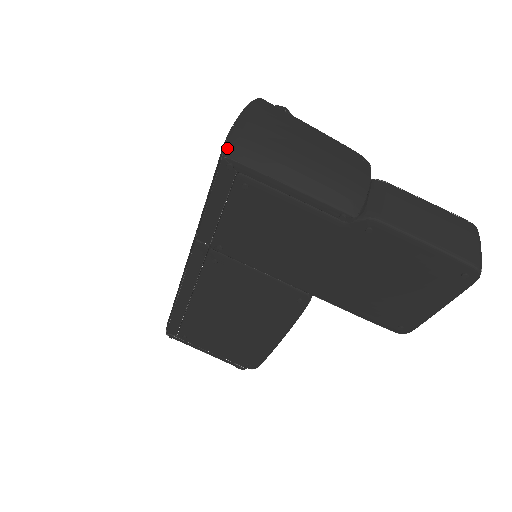
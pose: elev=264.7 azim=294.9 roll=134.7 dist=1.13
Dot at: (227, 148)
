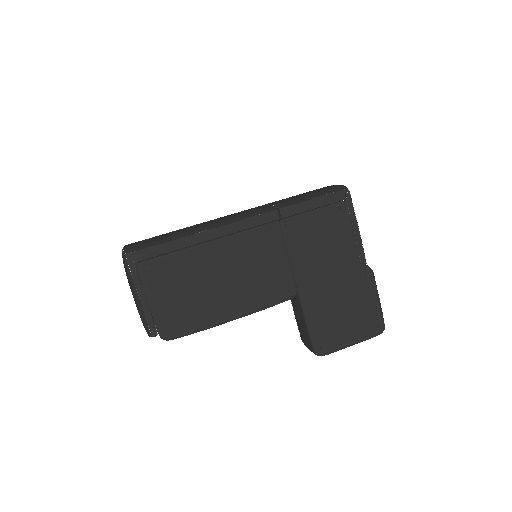
Dot at: occluded
